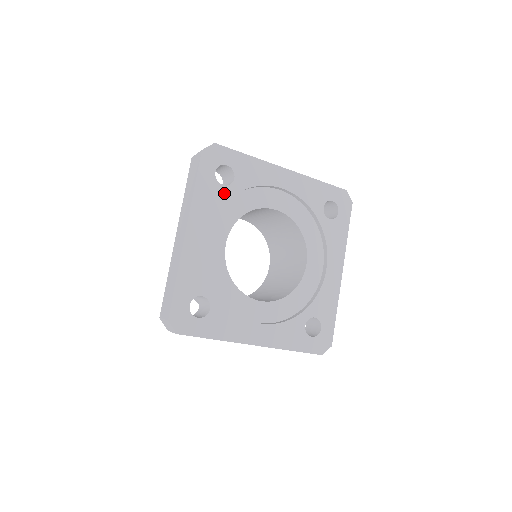
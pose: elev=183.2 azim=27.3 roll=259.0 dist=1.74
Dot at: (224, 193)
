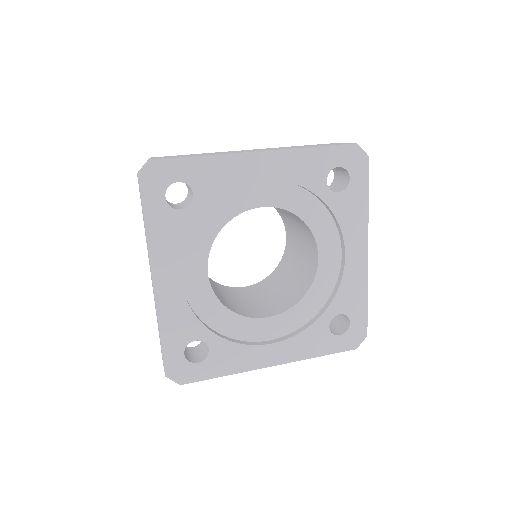
Dot at: (185, 218)
